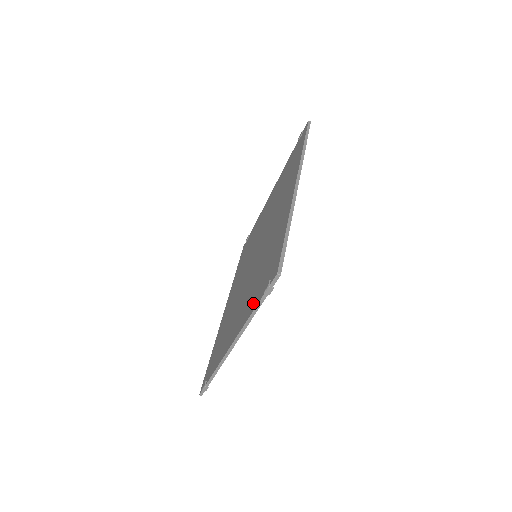
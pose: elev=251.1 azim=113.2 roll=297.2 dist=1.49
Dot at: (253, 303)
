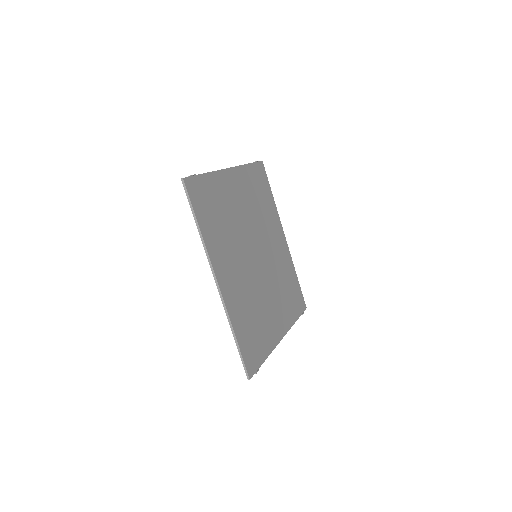
Dot at: (263, 348)
